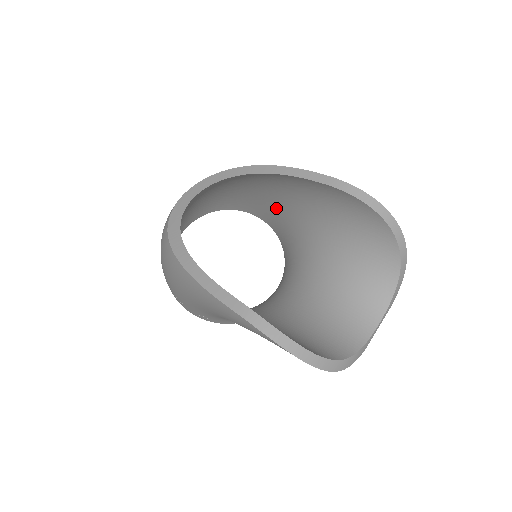
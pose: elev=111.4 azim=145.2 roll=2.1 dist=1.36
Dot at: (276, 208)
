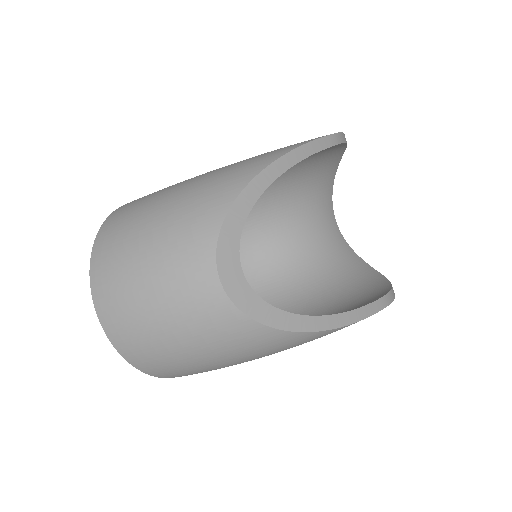
Dot at: occluded
